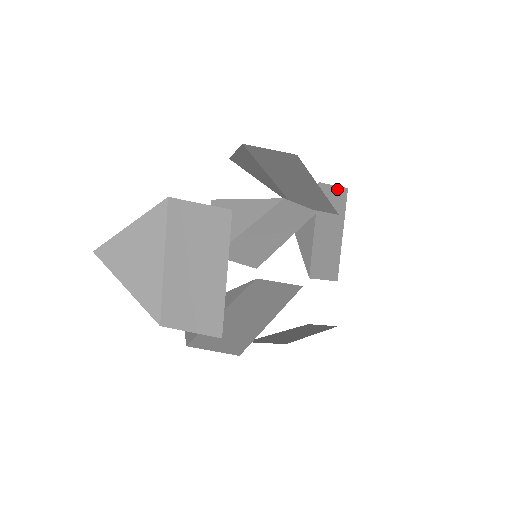
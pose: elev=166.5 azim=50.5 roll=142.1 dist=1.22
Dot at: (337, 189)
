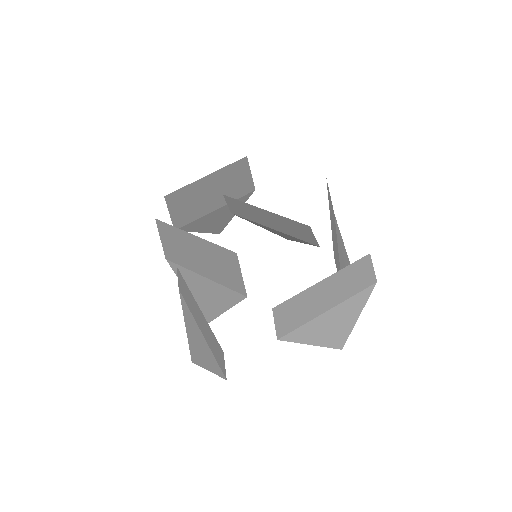
Dot at: (369, 265)
